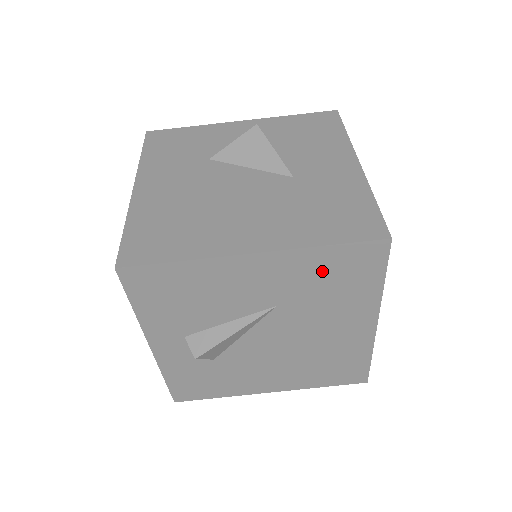
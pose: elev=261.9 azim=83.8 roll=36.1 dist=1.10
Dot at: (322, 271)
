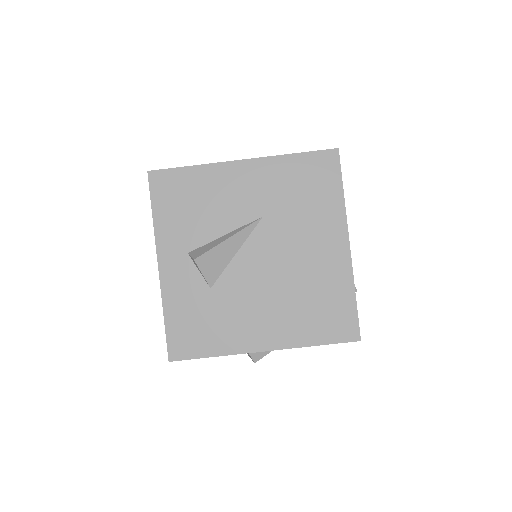
Dot at: (294, 179)
